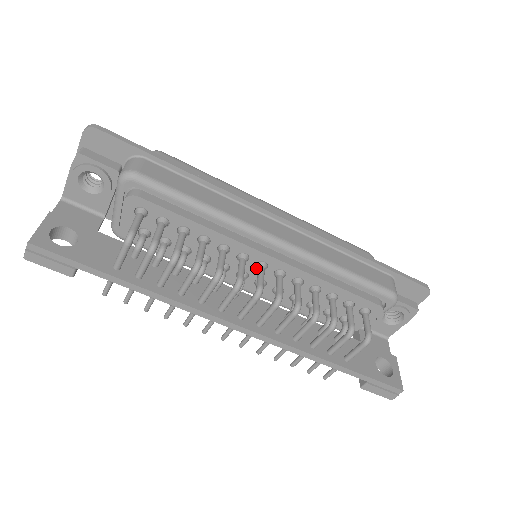
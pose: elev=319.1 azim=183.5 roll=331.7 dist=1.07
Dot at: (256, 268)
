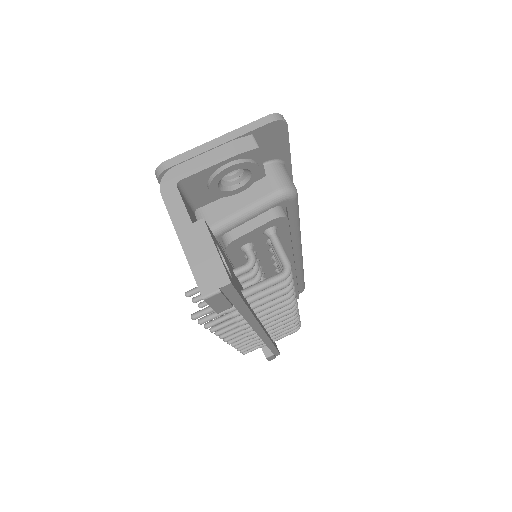
Dot at: occluded
